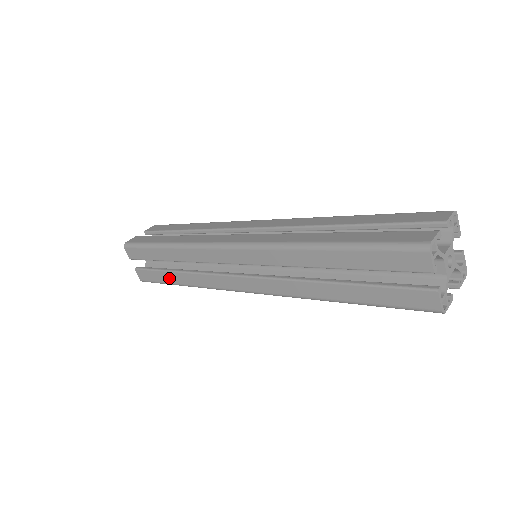
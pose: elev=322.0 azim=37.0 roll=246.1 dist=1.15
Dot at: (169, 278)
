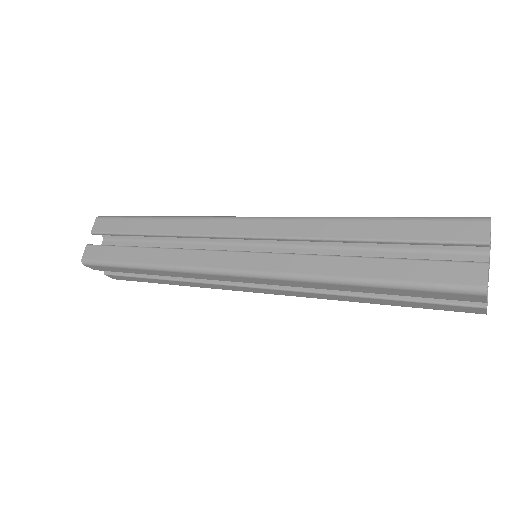
Dot at: (155, 282)
